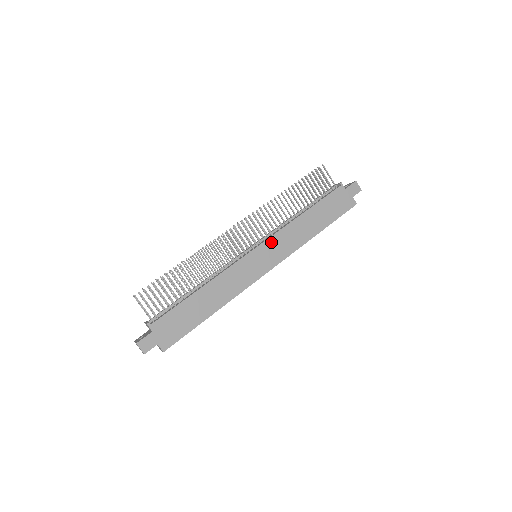
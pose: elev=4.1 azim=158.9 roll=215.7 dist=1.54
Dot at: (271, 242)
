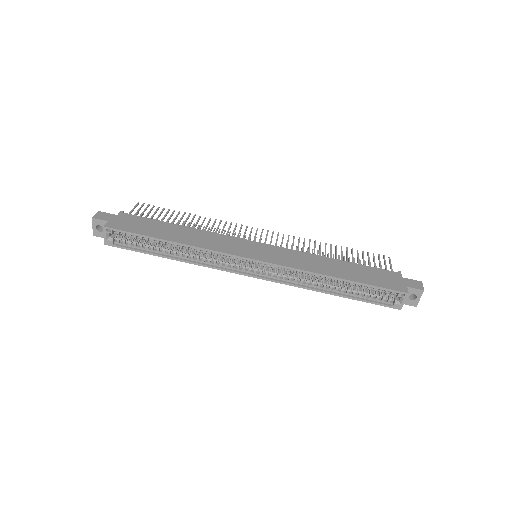
Dot at: (279, 250)
